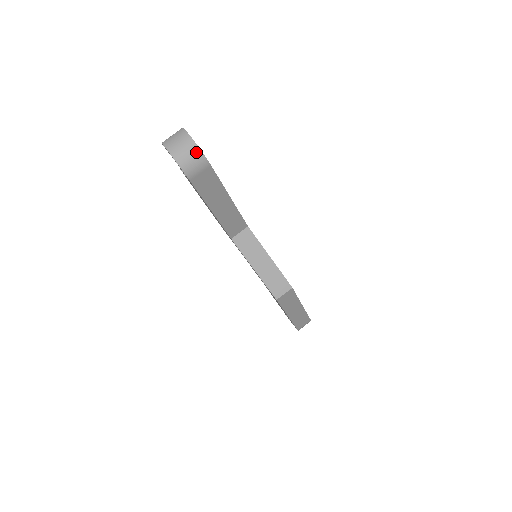
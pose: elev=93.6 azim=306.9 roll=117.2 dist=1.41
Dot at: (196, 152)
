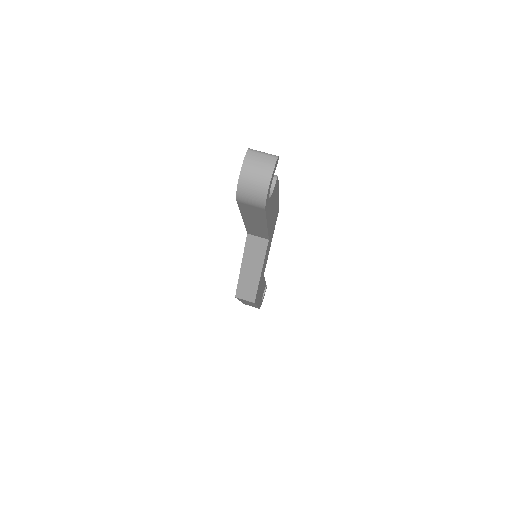
Dot at: (262, 193)
